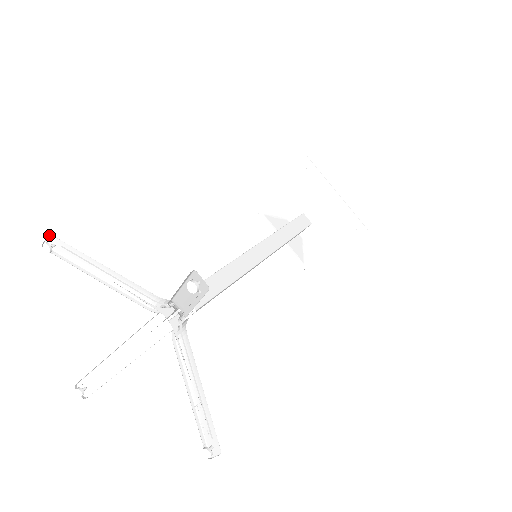
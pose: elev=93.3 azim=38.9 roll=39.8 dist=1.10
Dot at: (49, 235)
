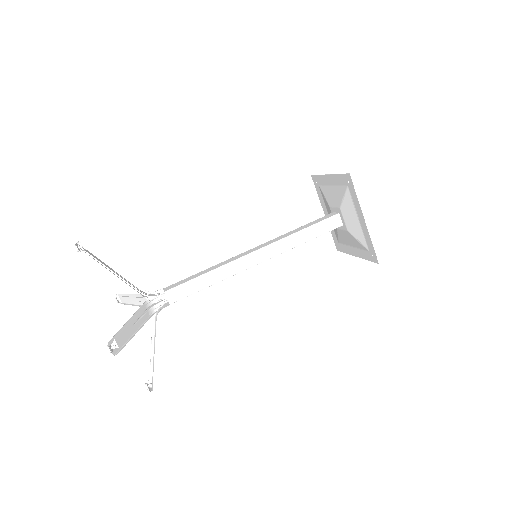
Dot at: occluded
